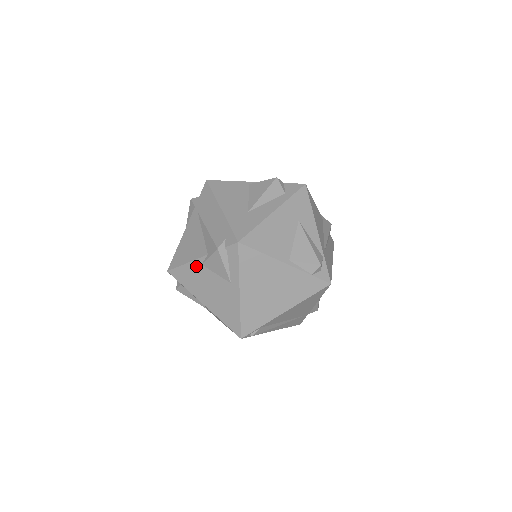
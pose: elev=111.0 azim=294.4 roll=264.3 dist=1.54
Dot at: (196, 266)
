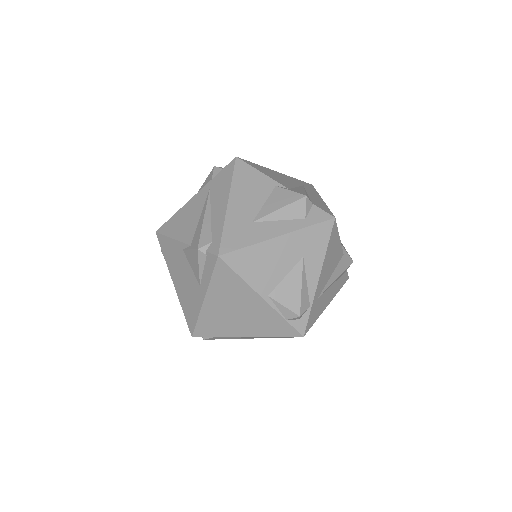
Dot at: (178, 247)
